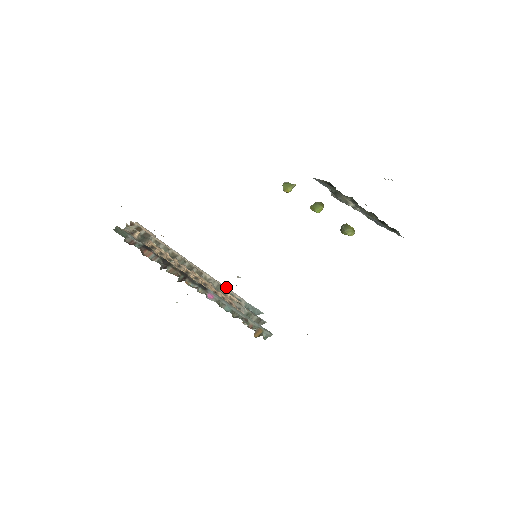
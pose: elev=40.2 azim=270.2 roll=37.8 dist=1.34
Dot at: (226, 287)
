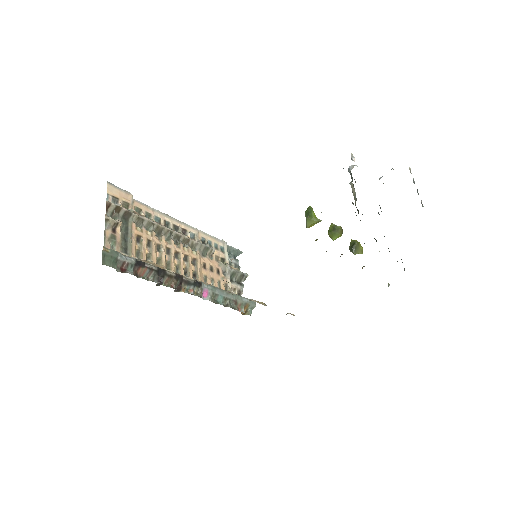
Dot at: (209, 236)
